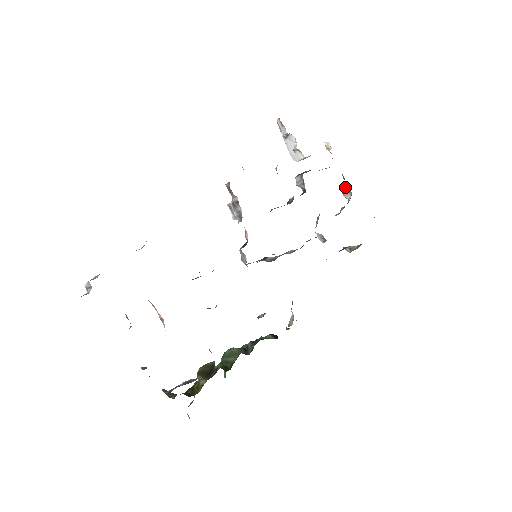
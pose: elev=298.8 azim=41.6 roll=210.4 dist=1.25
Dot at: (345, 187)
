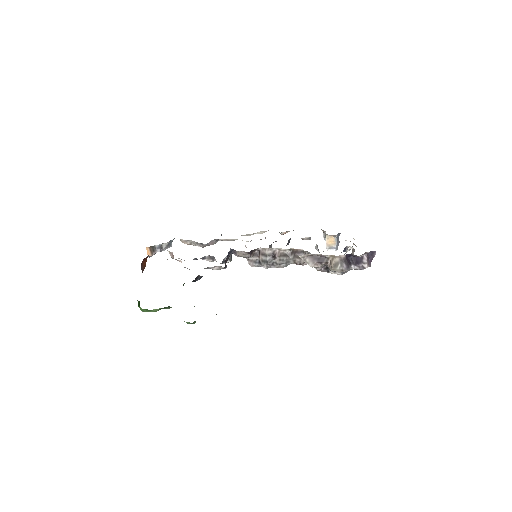
Dot at: (353, 250)
